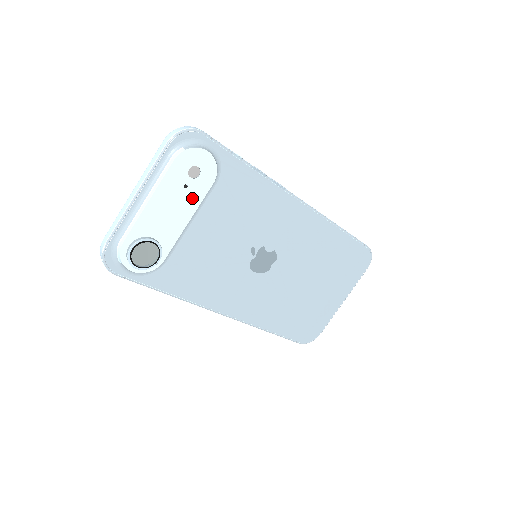
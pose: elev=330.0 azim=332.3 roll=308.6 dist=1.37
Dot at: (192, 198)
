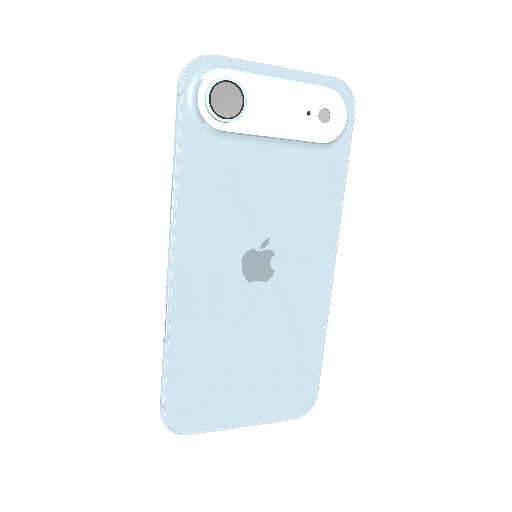
Dot at: (300, 127)
